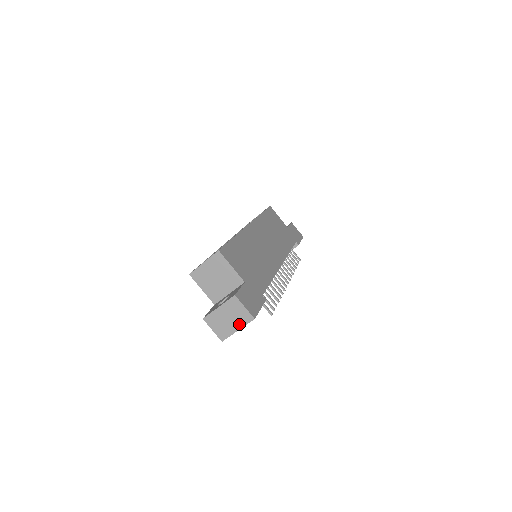
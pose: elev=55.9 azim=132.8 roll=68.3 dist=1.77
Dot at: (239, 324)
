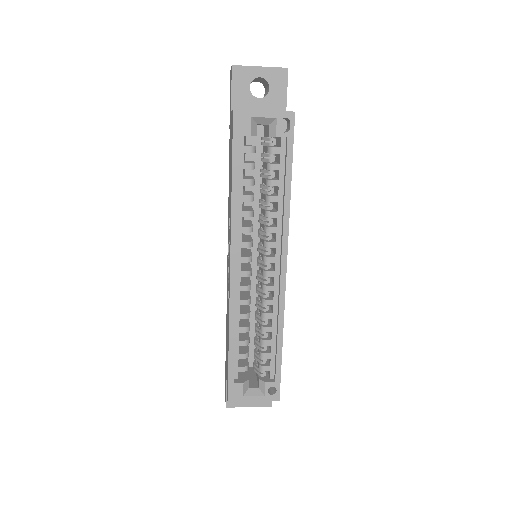
Dot at: occluded
